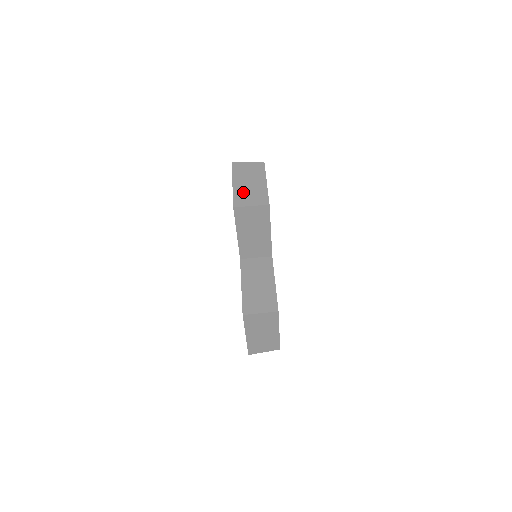
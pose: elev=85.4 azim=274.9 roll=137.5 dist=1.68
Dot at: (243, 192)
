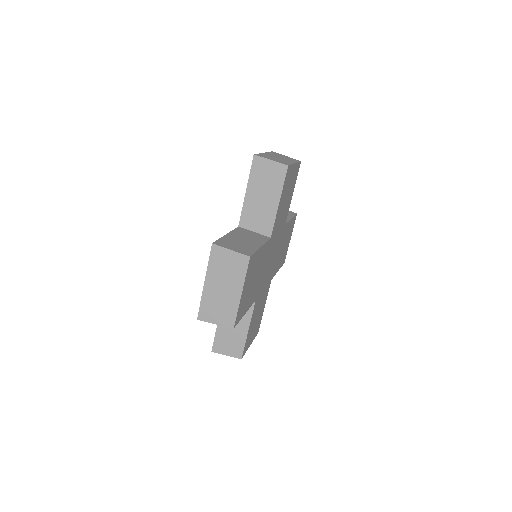
Dot at: (269, 156)
